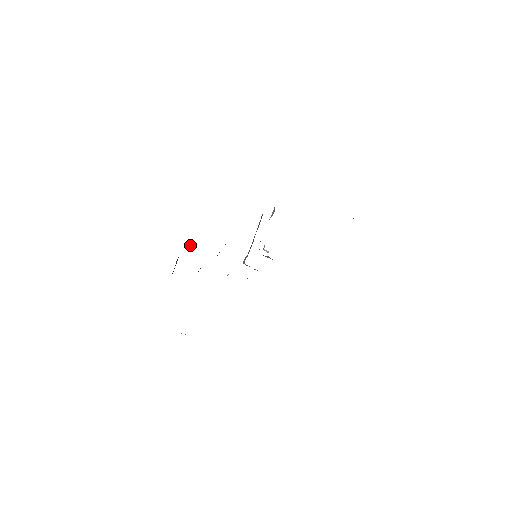
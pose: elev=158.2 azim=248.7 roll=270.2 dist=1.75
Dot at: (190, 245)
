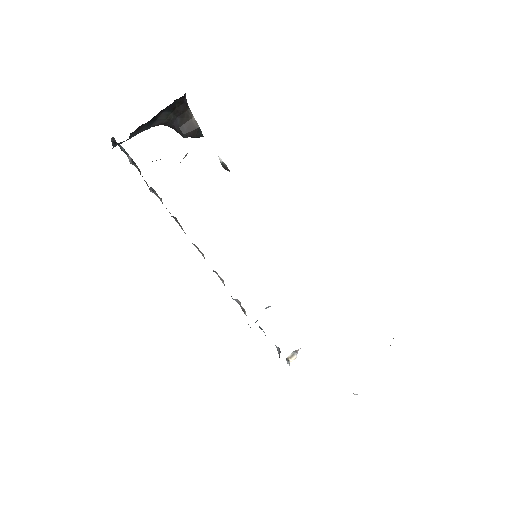
Dot at: (220, 161)
